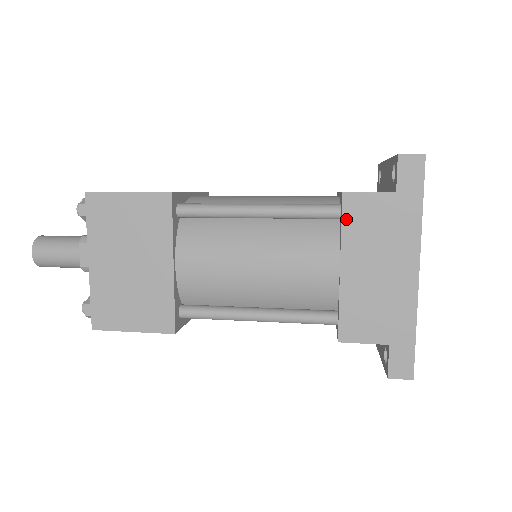
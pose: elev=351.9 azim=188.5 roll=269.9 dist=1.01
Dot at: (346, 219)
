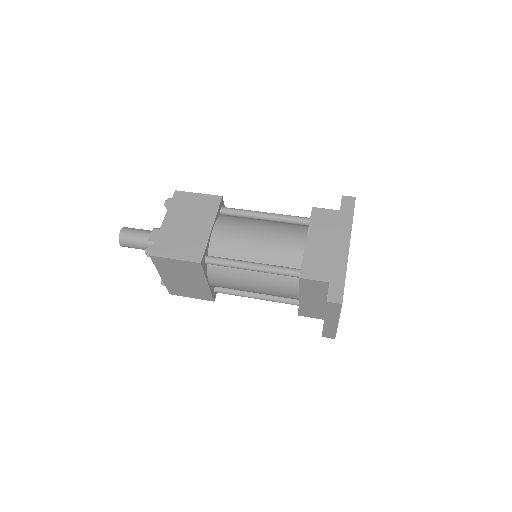
Dot at: (313, 219)
